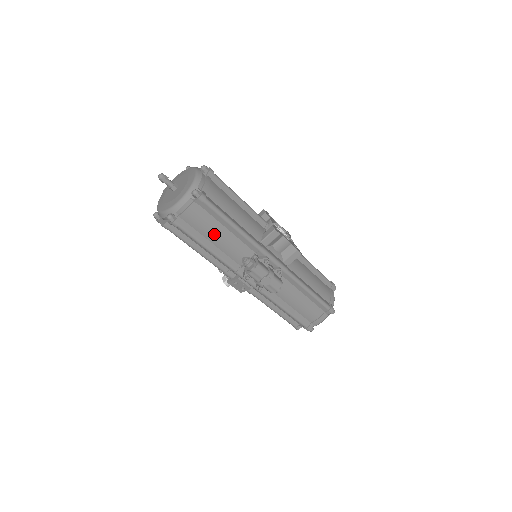
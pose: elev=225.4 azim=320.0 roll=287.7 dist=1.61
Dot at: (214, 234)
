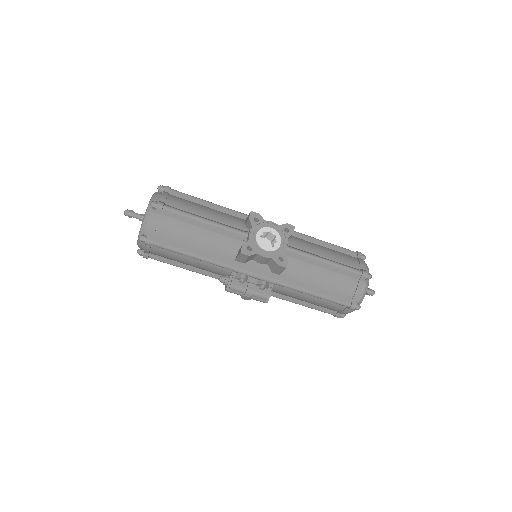
Dot at: (183, 261)
